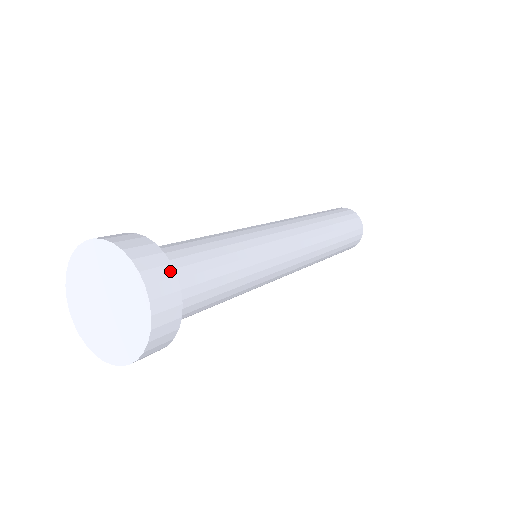
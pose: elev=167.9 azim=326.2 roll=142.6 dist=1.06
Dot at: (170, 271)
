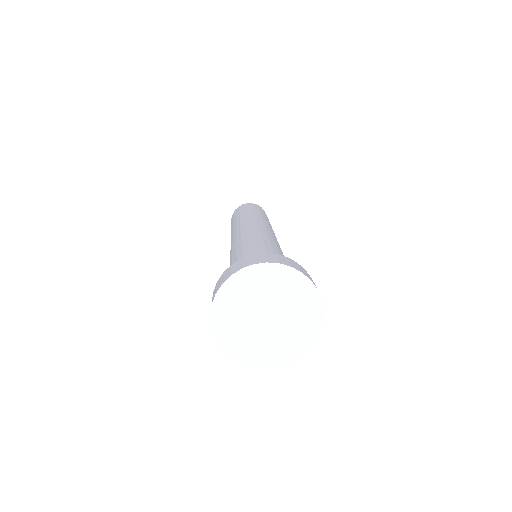
Dot at: occluded
